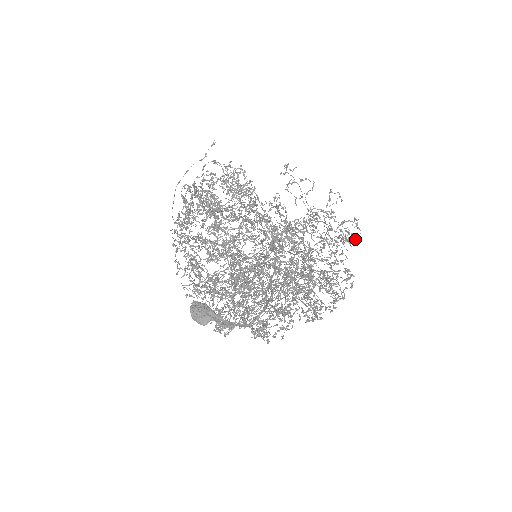
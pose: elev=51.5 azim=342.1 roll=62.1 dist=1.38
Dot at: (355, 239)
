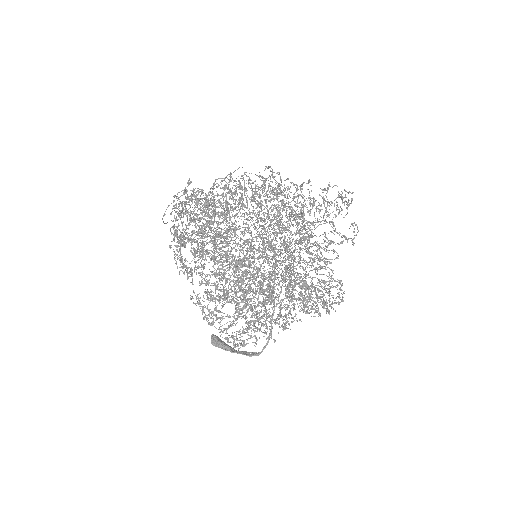
Dot at: occluded
